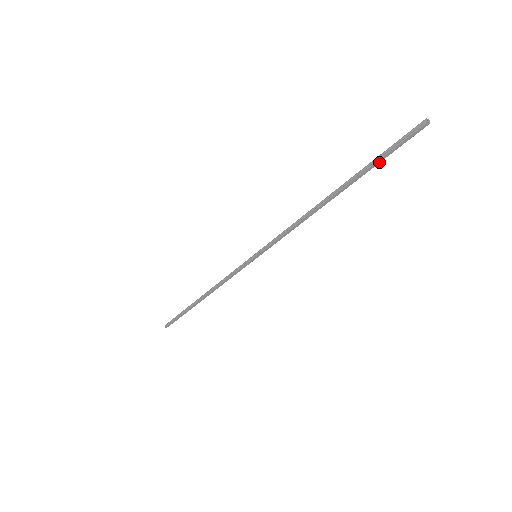
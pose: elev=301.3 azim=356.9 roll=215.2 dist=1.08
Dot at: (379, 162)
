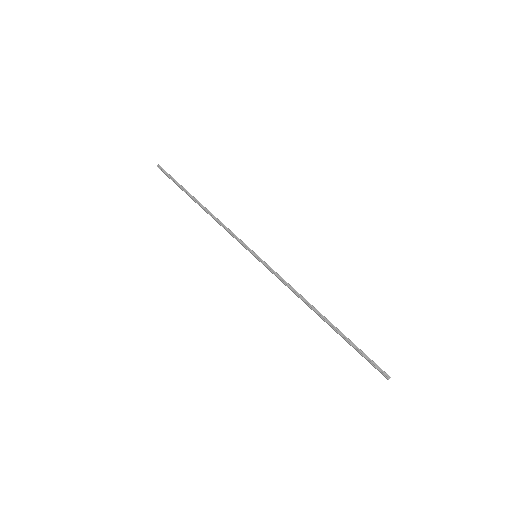
Dot at: (355, 349)
